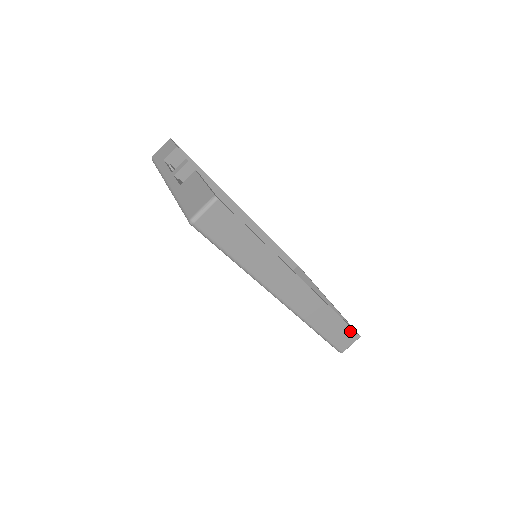
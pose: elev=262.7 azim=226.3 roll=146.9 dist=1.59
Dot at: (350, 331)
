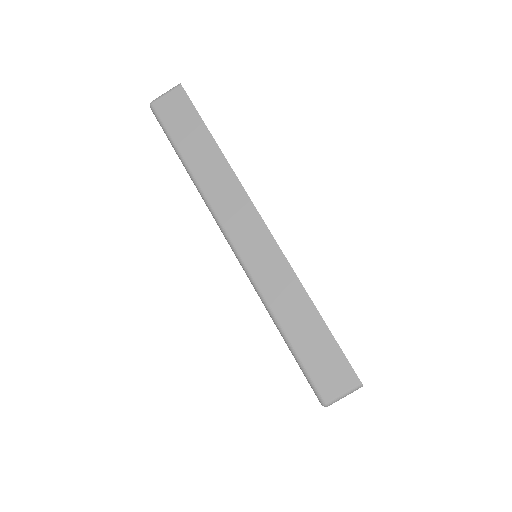
Dot at: (340, 358)
